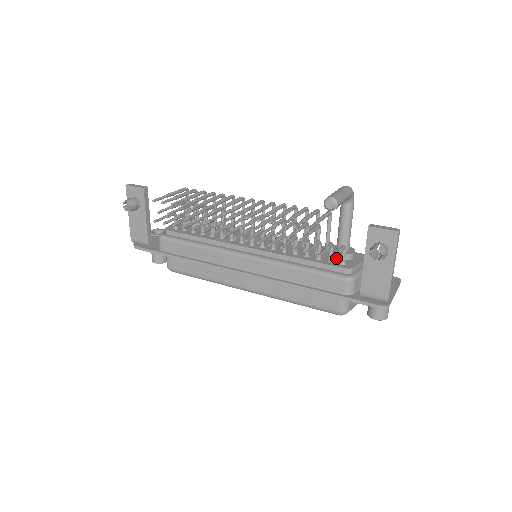
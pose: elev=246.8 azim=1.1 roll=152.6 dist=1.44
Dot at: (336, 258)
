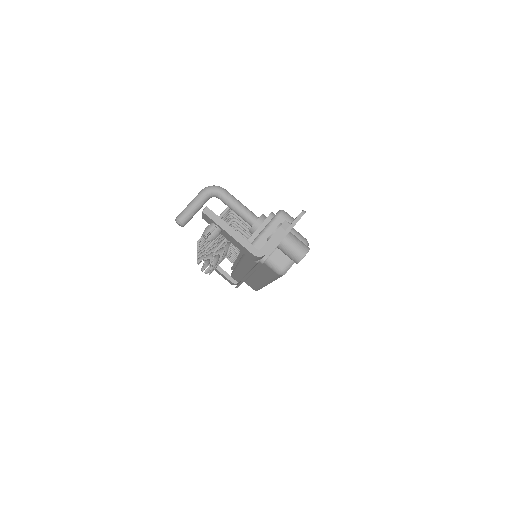
Dot at: occluded
